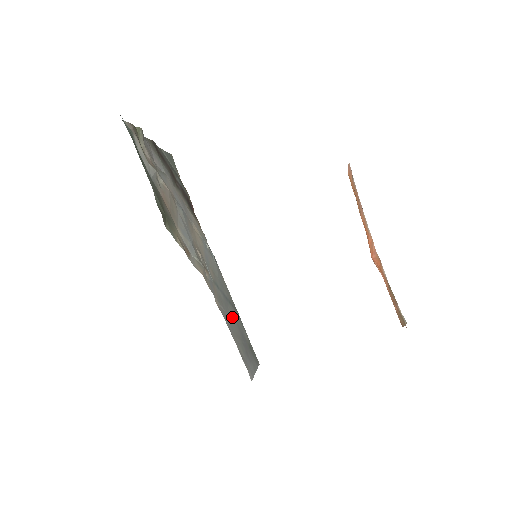
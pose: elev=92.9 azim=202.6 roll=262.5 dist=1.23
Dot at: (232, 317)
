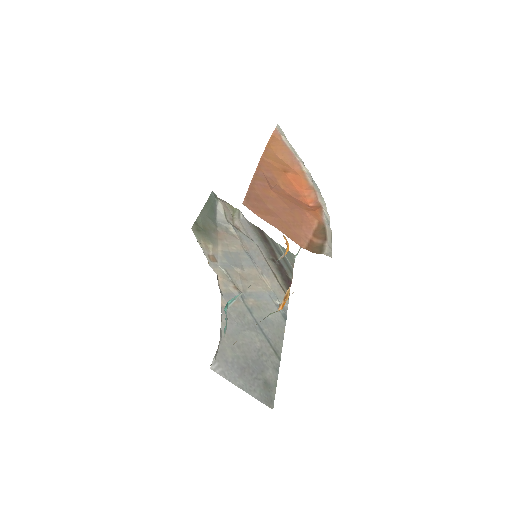
Dot at: (252, 339)
